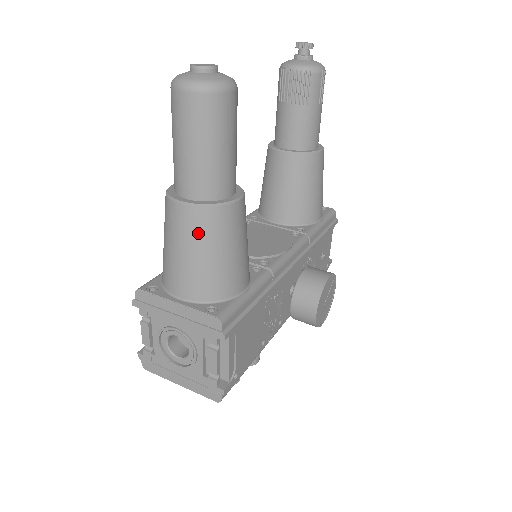
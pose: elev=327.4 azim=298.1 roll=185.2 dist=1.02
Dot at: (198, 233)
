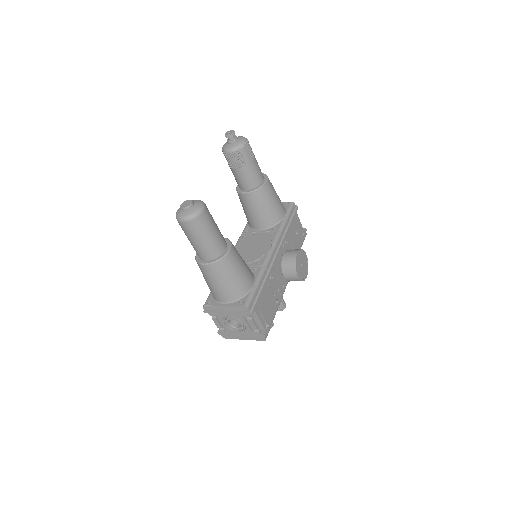
Dot at: (218, 274)
